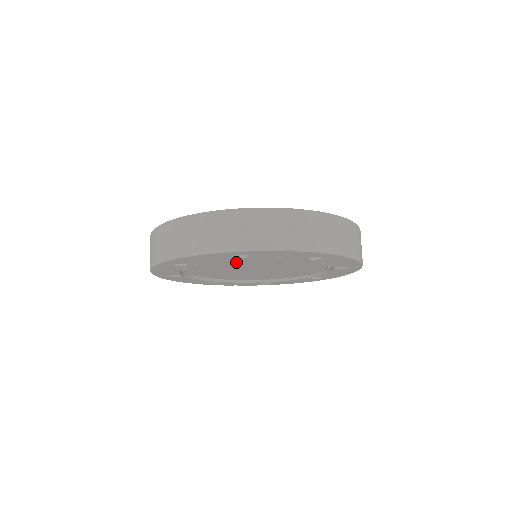
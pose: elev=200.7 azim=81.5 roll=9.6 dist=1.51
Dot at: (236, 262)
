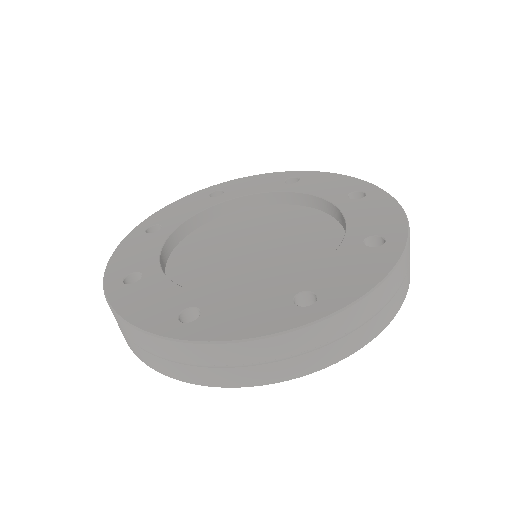
Dot at: occluded
